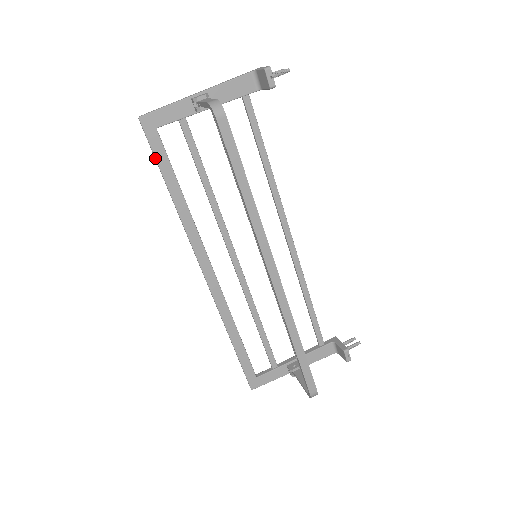
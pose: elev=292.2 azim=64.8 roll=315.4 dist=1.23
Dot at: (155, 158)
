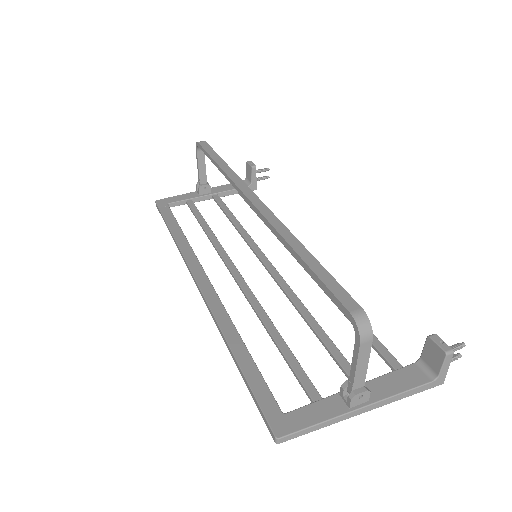
Dot at: (162, 215)
